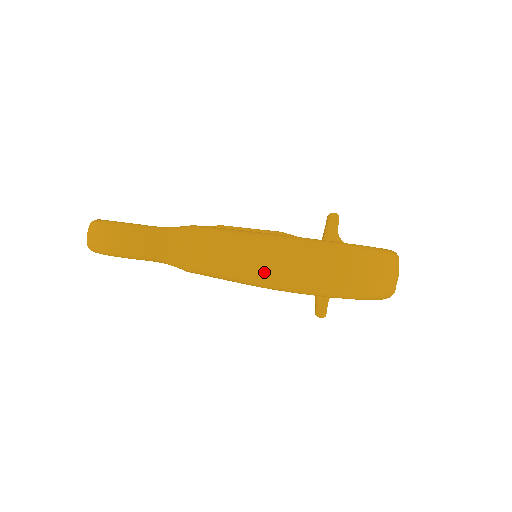
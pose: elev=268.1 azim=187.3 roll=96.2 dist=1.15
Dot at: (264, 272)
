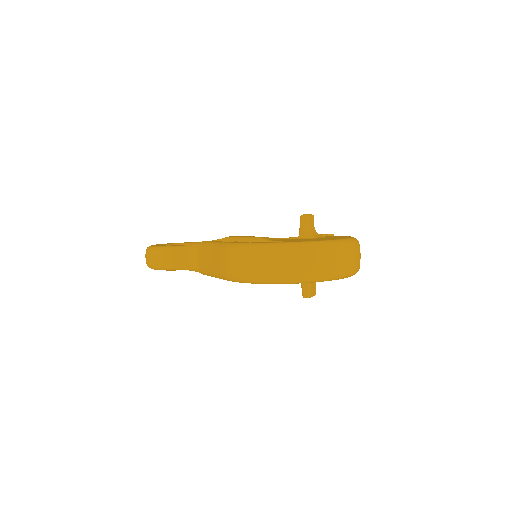
Dot at: (231, 271)
